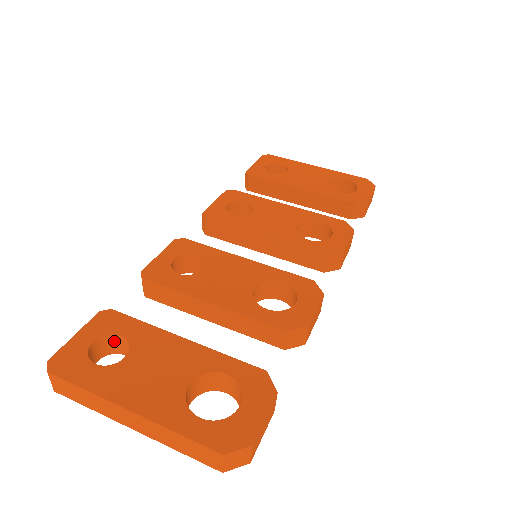
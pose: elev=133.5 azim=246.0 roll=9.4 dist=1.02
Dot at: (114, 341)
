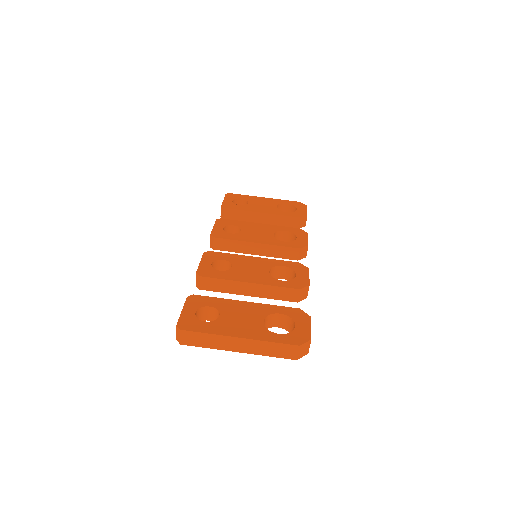
Dot at: (204, 311)
